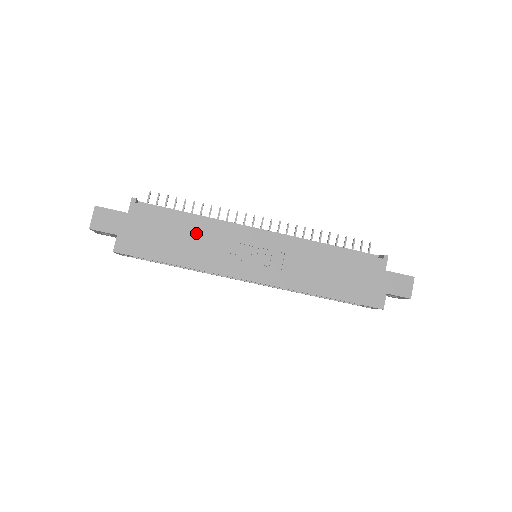
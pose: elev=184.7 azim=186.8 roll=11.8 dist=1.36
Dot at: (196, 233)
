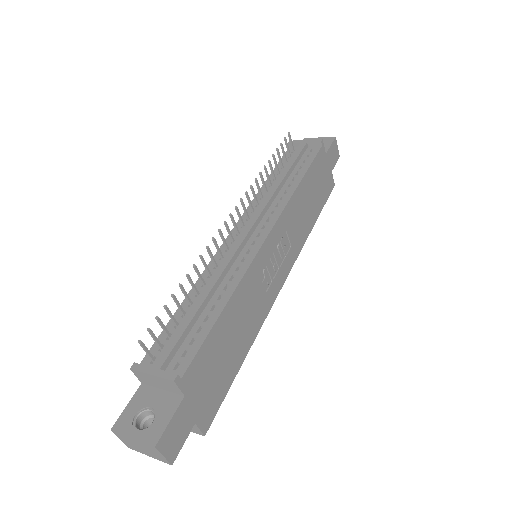
Dot at: (237, 314)
